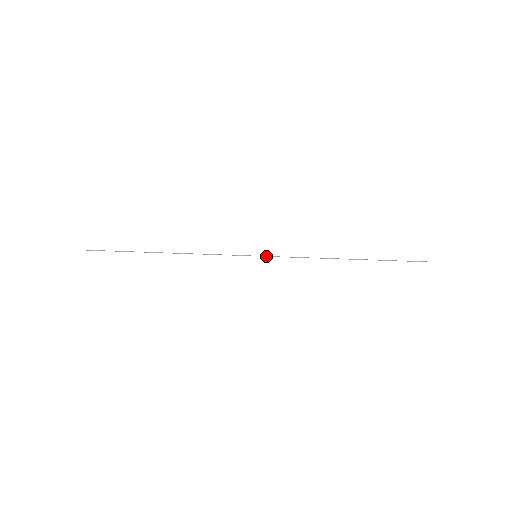
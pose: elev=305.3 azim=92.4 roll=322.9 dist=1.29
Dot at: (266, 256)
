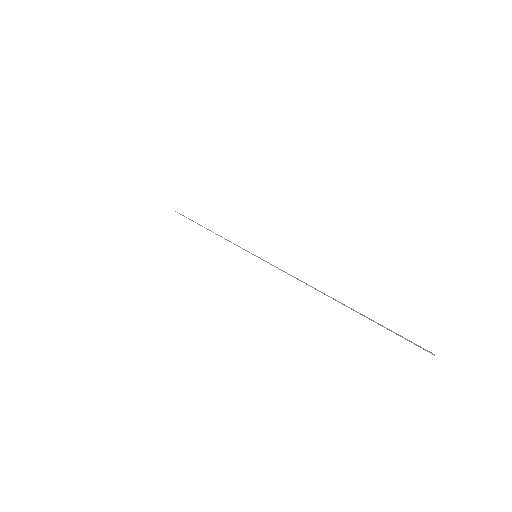
Dot at: (262, 259)
